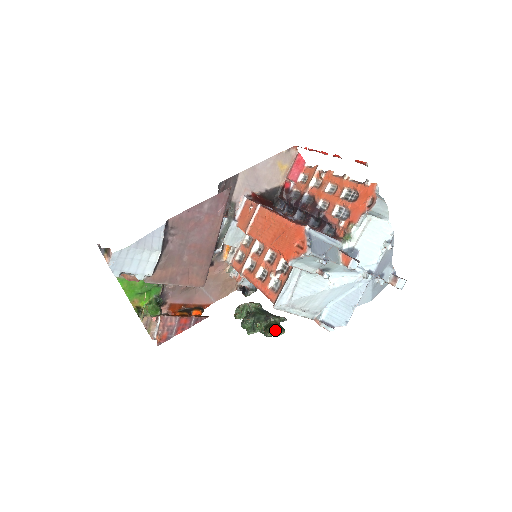
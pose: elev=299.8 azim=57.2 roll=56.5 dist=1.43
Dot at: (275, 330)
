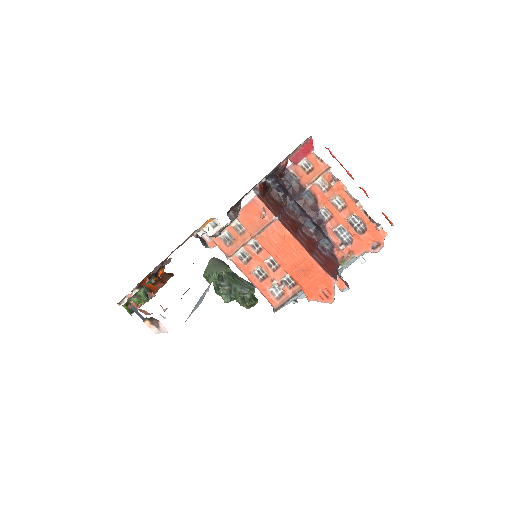
Dot at: (253, 304)
